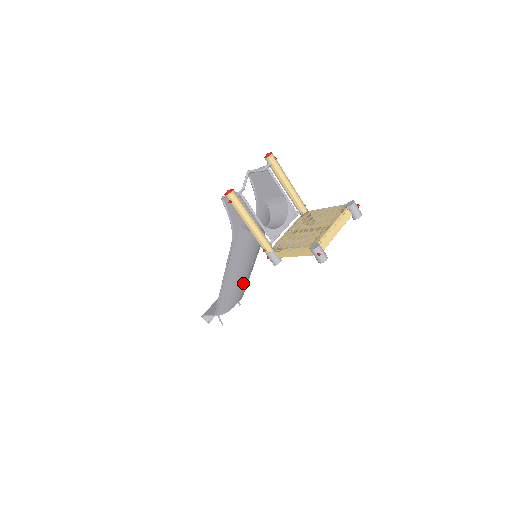
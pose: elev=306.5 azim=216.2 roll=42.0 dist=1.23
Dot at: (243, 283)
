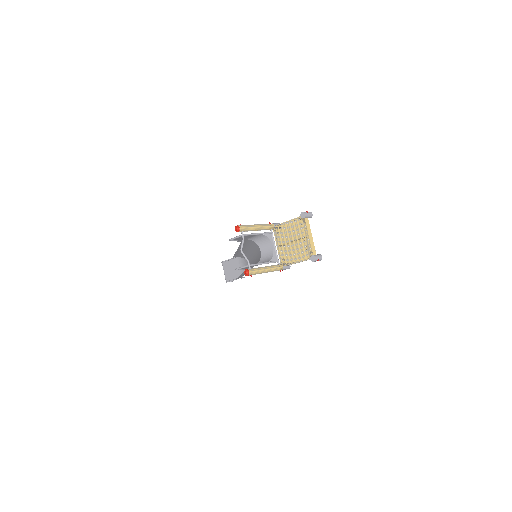
Dot at: occluded
